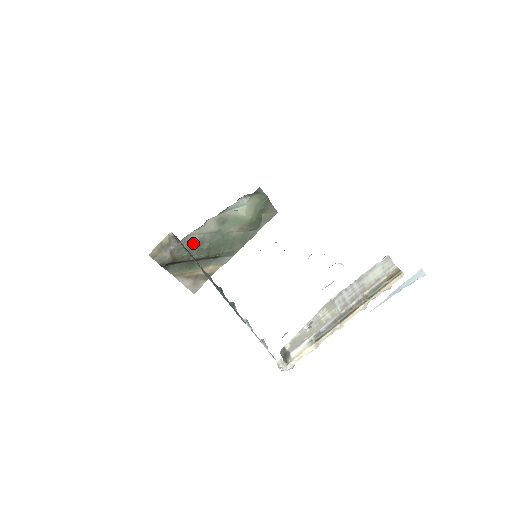
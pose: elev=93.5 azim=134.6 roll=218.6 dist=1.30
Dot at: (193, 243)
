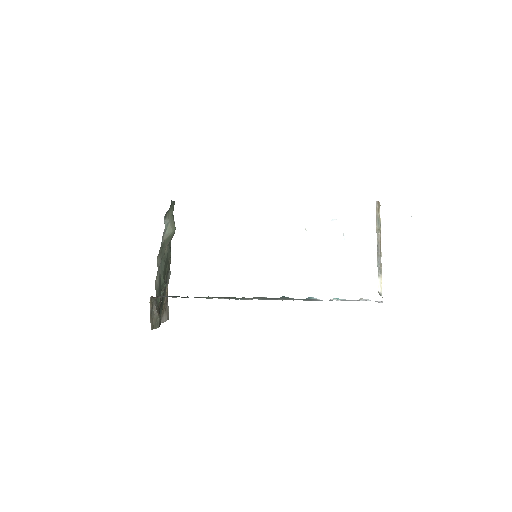
Dot at: (158, 287)
